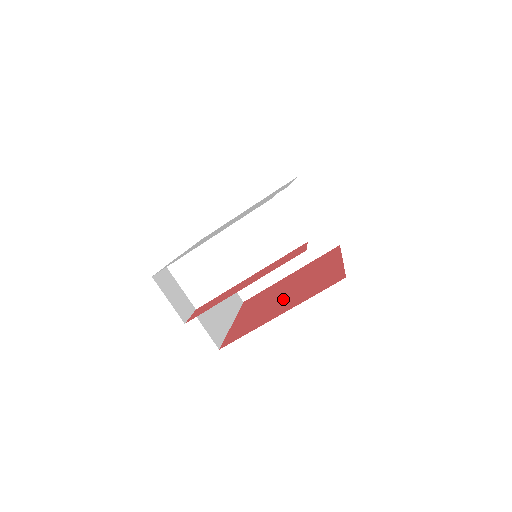
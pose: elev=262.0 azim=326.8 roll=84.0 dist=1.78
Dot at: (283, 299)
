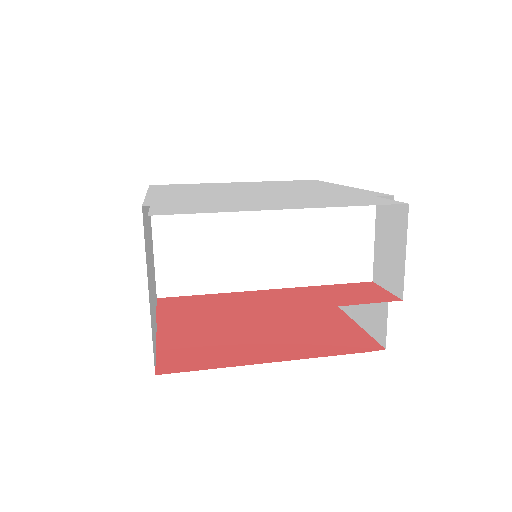
Dot at: (259, 331)
